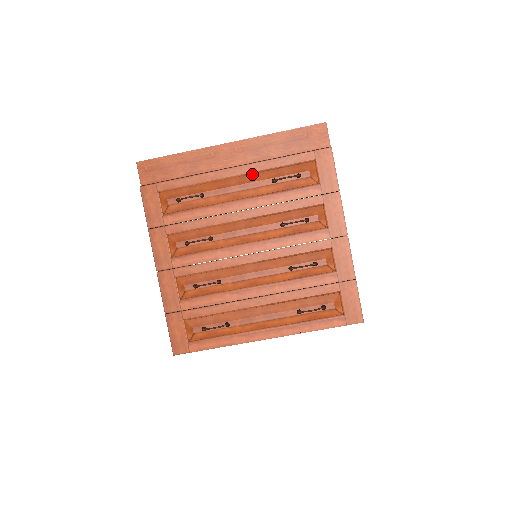
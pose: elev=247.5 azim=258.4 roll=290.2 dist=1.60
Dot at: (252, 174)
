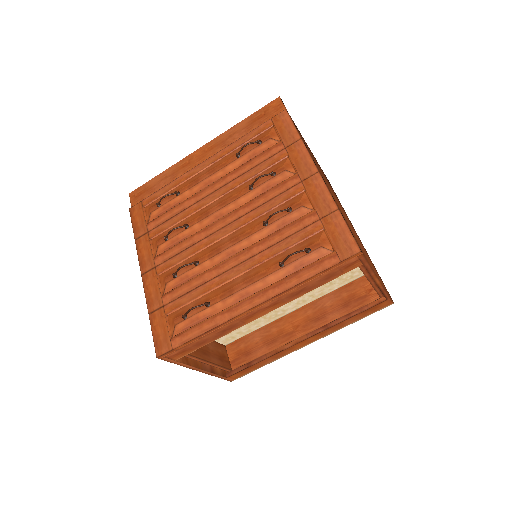
Dot at: (219, 160)
